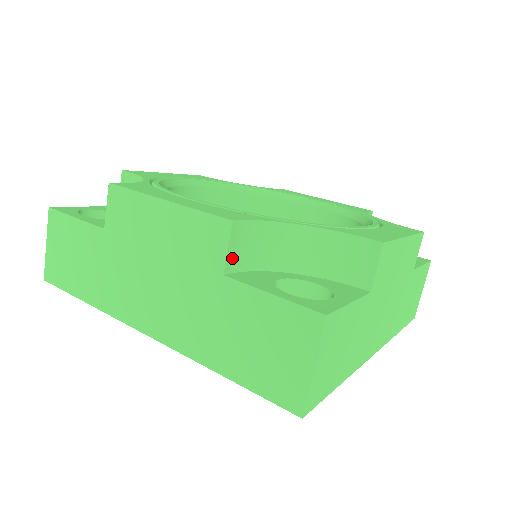
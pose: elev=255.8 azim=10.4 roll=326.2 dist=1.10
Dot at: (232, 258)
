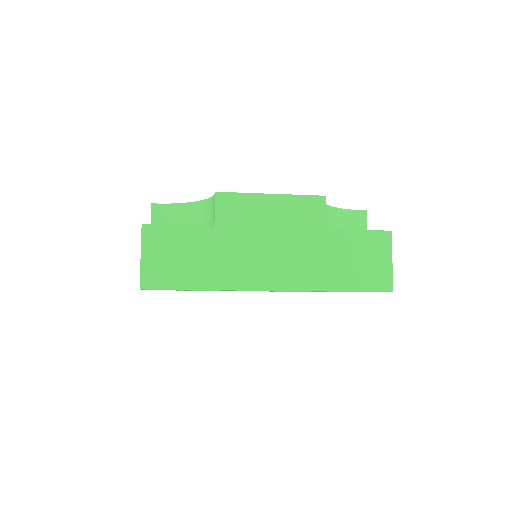
Dot at: (324, 220)
